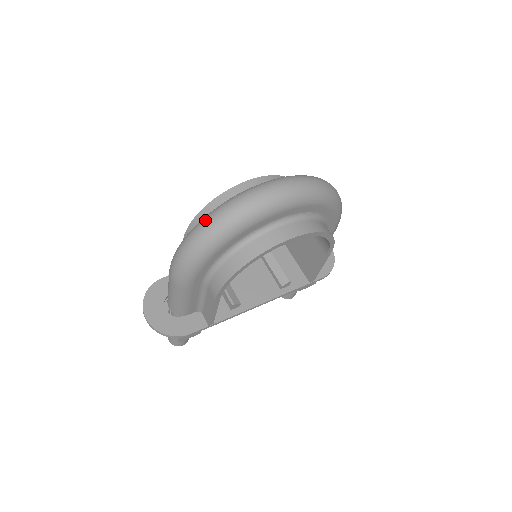
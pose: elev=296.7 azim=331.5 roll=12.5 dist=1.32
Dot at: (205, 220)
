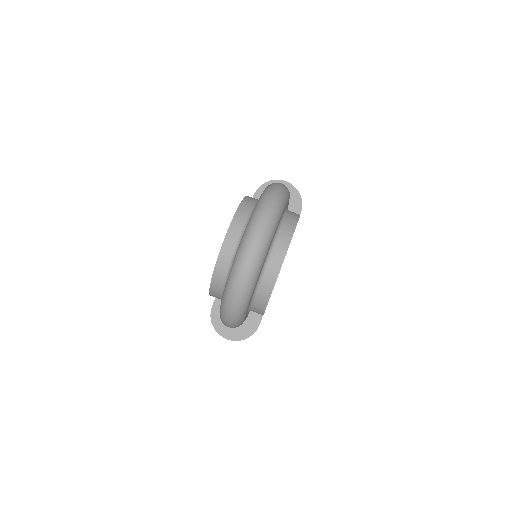
Dot at: (227, 304)
